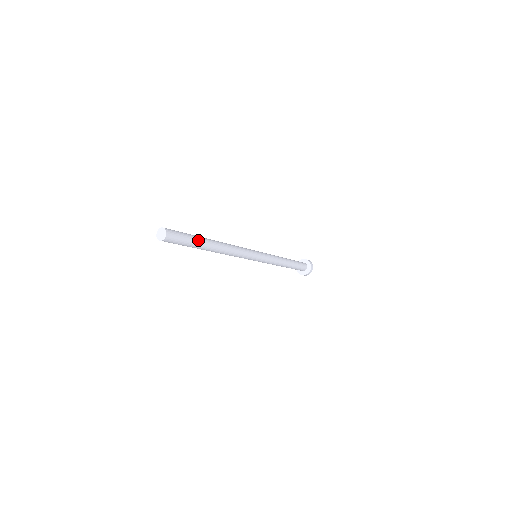
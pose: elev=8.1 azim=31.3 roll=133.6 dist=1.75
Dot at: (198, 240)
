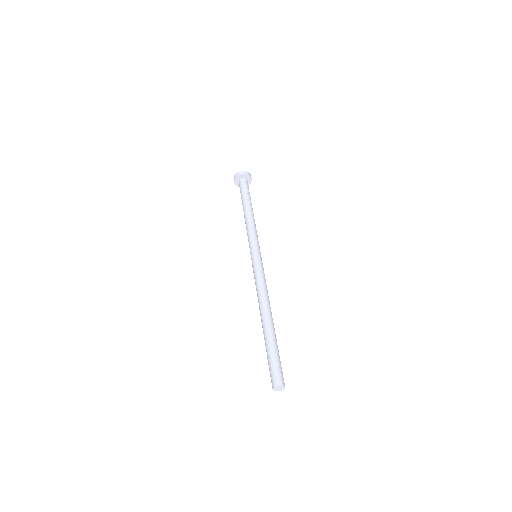
Dot at: (277, 346)
